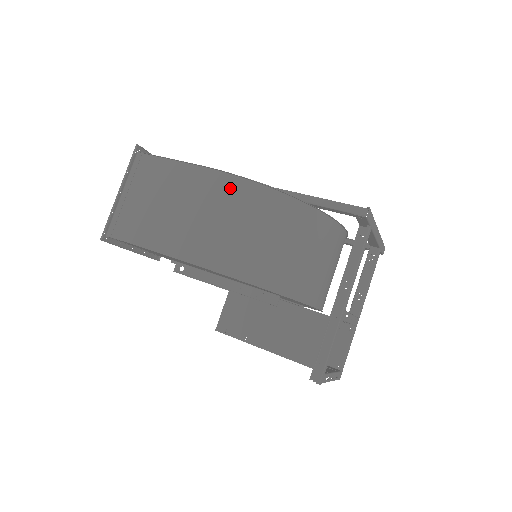
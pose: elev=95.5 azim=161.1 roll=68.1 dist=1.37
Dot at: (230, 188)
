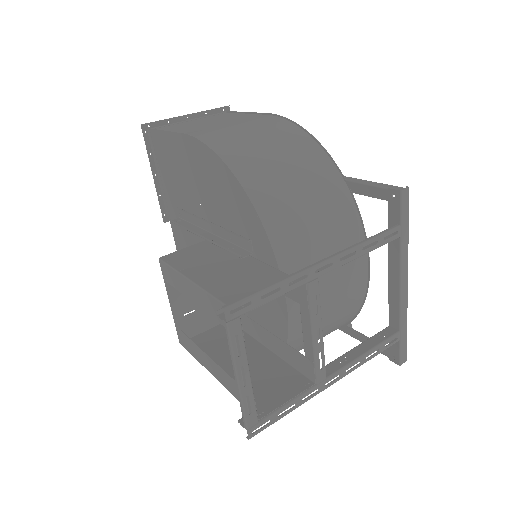
Dot at: (280, 125)
